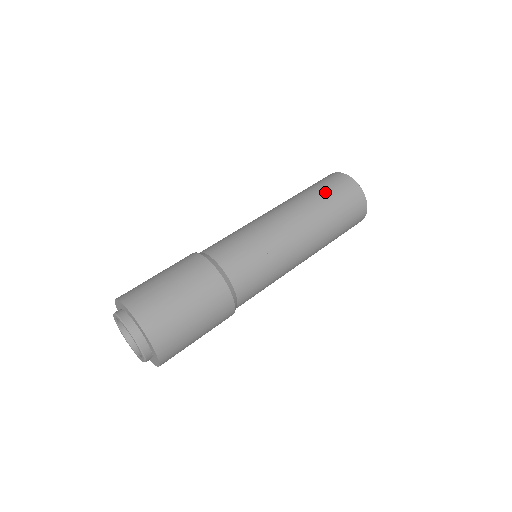
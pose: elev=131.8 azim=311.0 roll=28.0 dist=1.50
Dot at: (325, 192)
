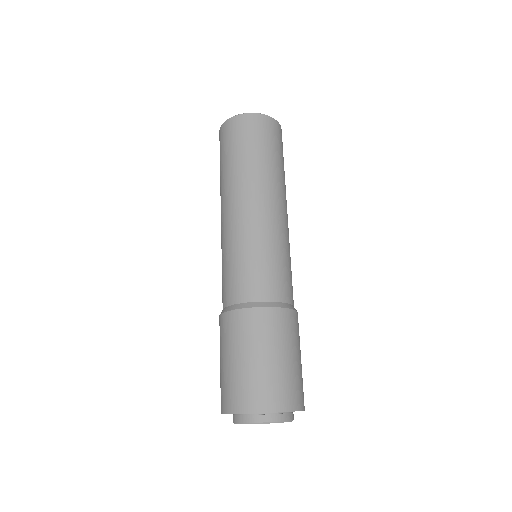
Dot at: (253, 149)
